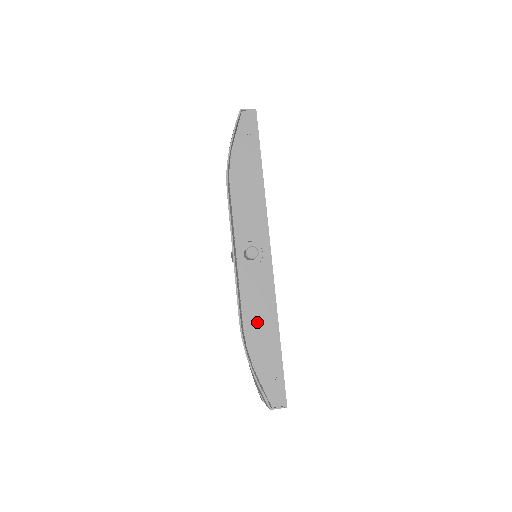
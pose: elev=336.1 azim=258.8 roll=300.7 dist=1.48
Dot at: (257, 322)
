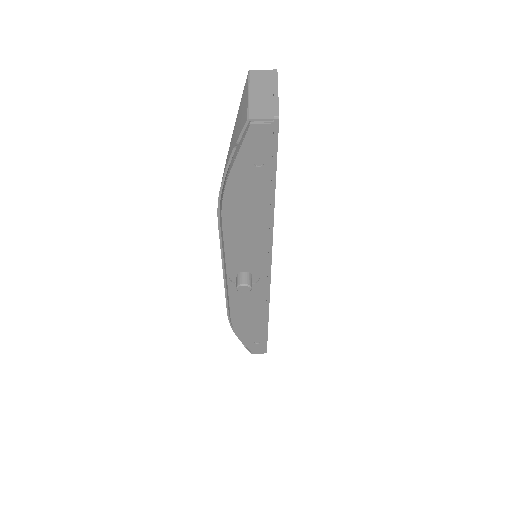
Dot at: (246, 317)
